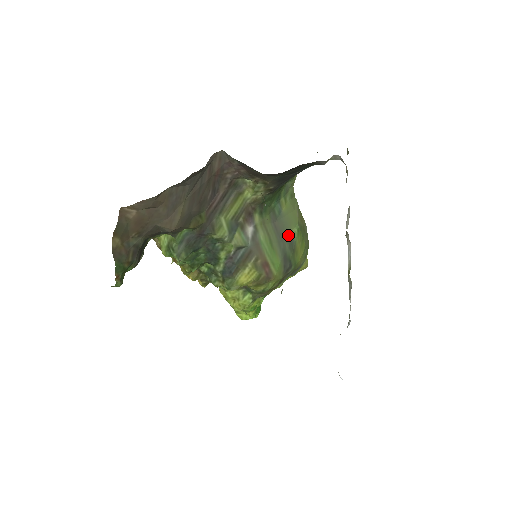
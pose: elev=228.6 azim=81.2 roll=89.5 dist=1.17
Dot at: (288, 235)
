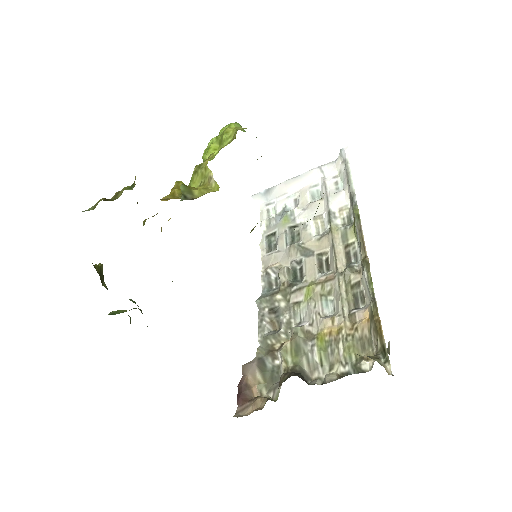
Dot at: occluded
